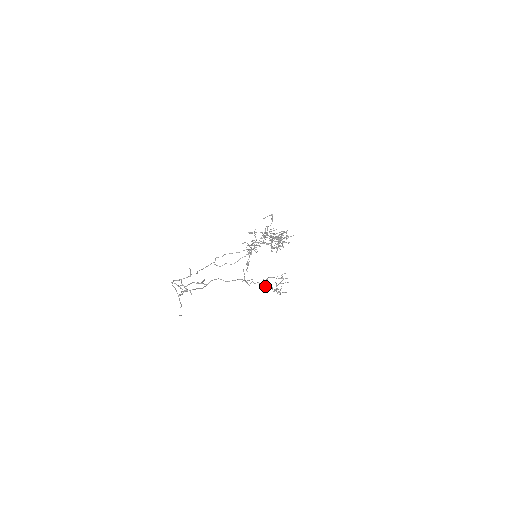
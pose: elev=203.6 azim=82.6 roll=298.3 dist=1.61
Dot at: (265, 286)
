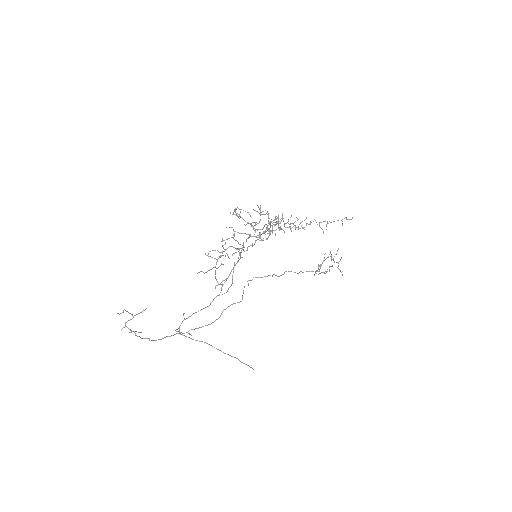
Dot at: occluded
